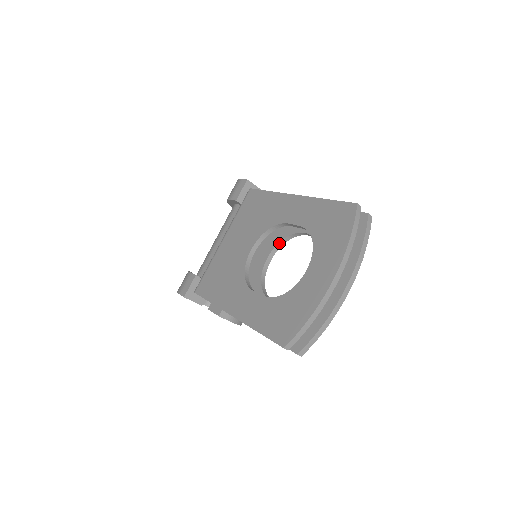
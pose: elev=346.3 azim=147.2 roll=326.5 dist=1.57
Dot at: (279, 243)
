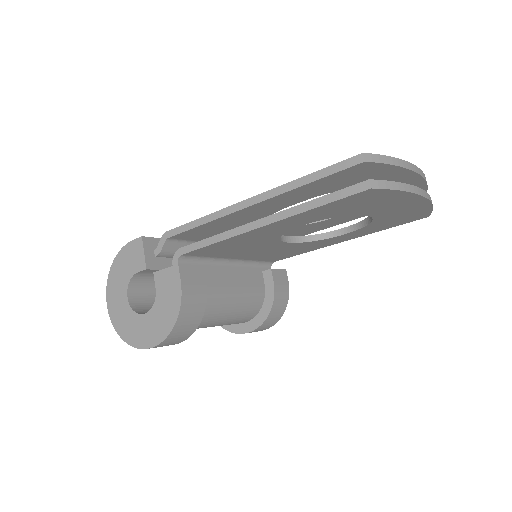
Dot at: (302, 237)
